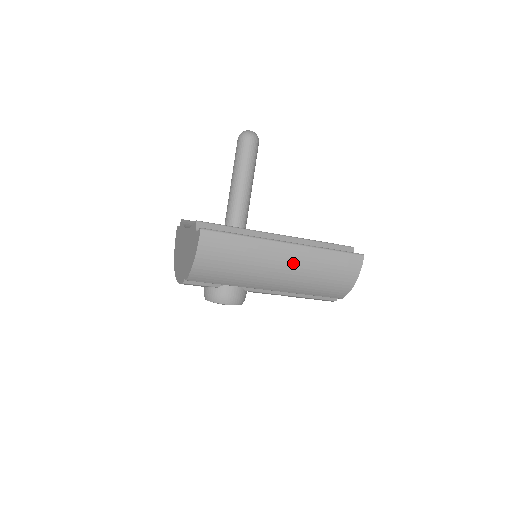
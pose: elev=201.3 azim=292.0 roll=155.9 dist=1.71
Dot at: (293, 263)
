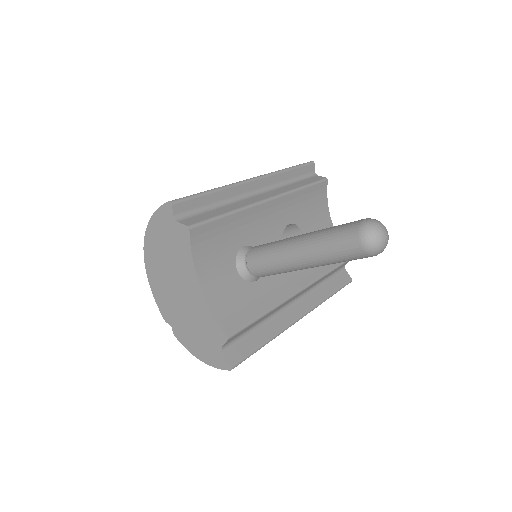
Dot at: occluded
